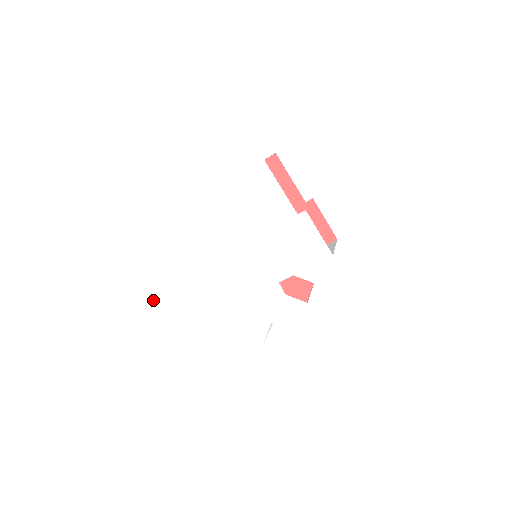
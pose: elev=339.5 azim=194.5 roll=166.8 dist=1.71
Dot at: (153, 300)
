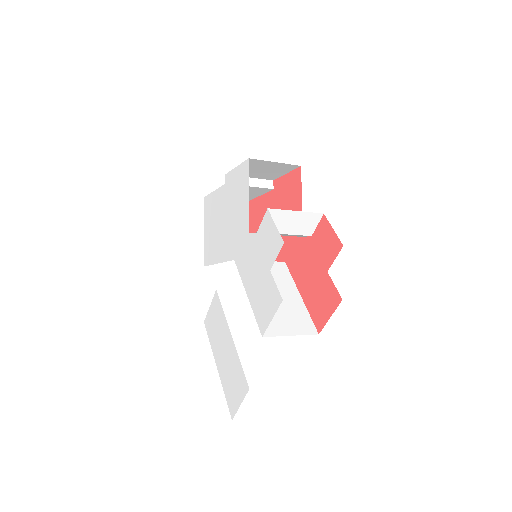
Dot at: (227, 399)
